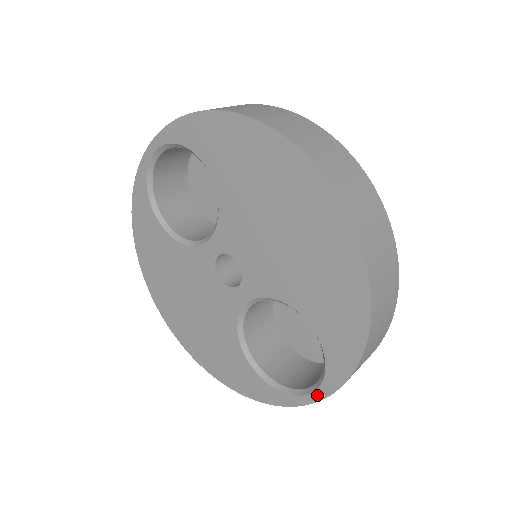
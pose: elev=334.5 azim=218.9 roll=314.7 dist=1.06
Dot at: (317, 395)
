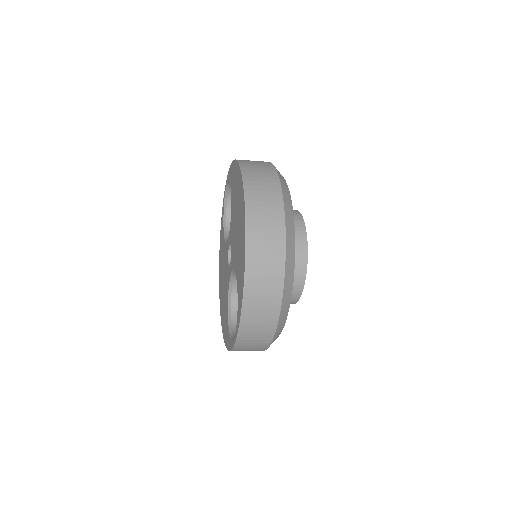
Dot at: (235, 337)
